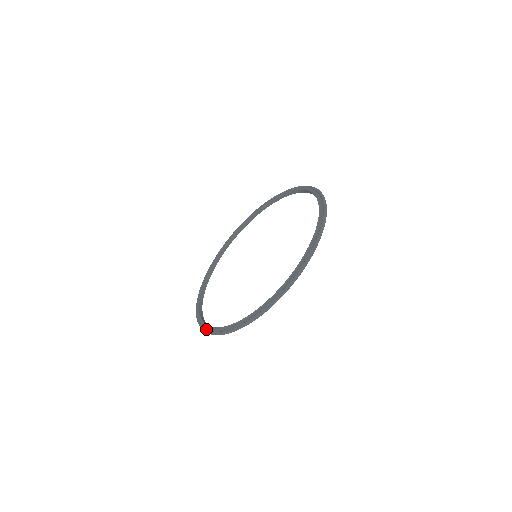
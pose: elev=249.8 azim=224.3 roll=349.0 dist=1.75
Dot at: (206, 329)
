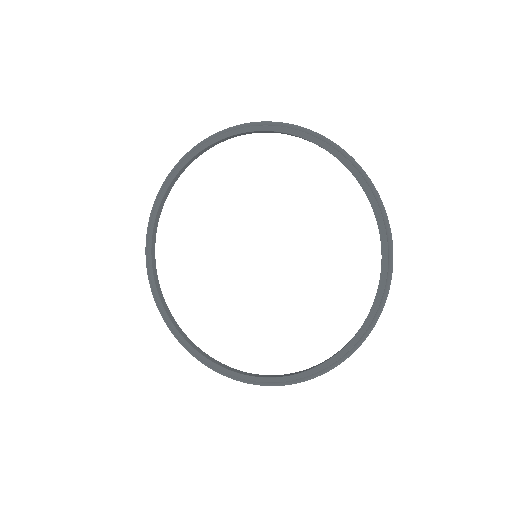
Dot at: (196, 356)
